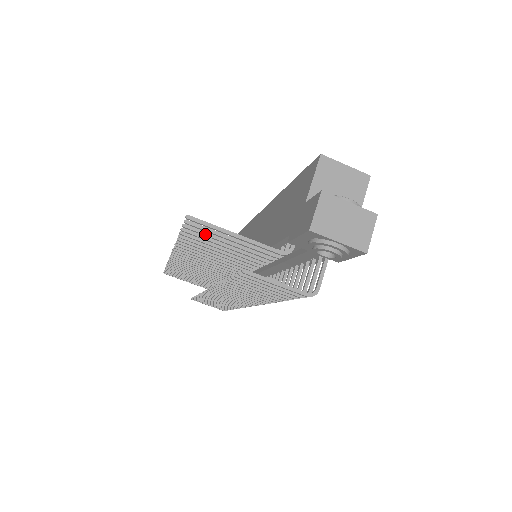
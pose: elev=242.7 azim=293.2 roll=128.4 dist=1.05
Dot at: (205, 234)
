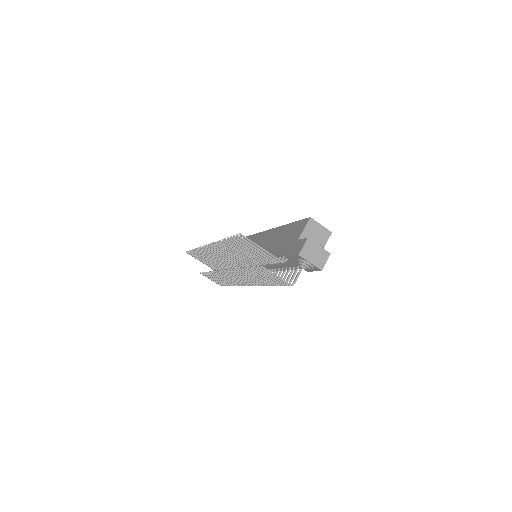
Dot at: (243, 243)
